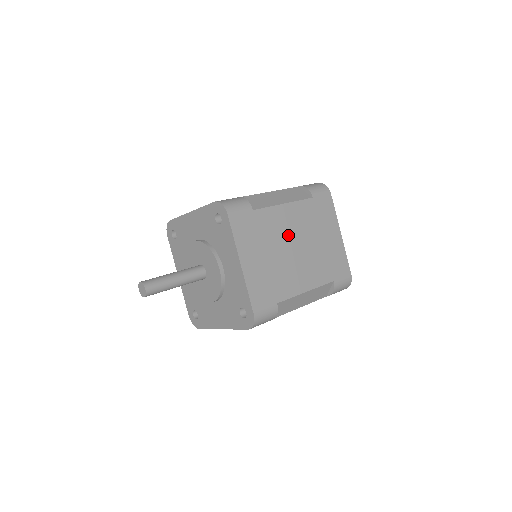
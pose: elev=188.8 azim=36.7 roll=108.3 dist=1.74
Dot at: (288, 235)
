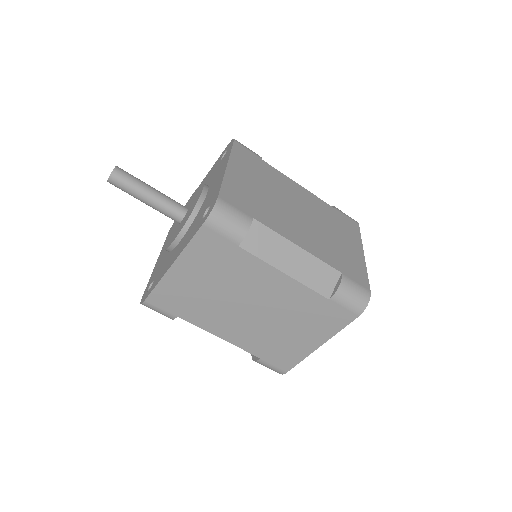
Dot at: (255, 294)
